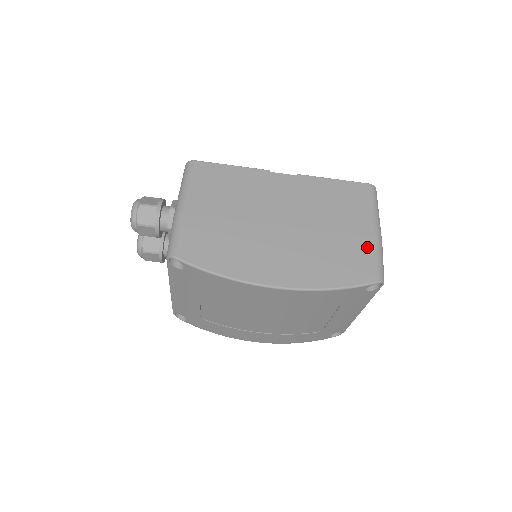
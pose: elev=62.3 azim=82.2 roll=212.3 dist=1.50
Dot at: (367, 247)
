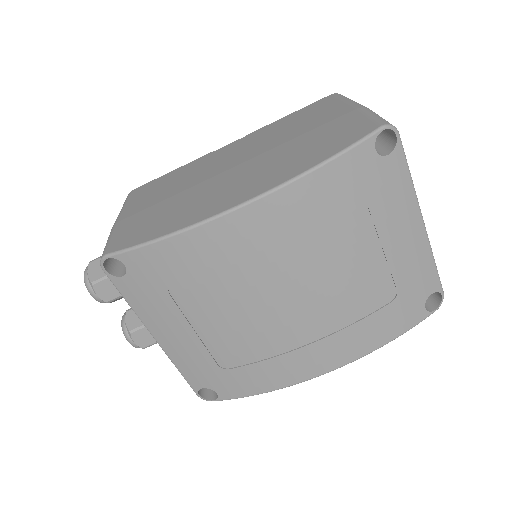
Dot at: (350, 118)
